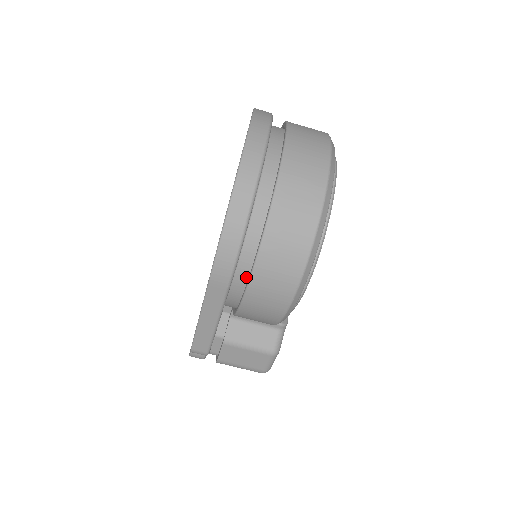
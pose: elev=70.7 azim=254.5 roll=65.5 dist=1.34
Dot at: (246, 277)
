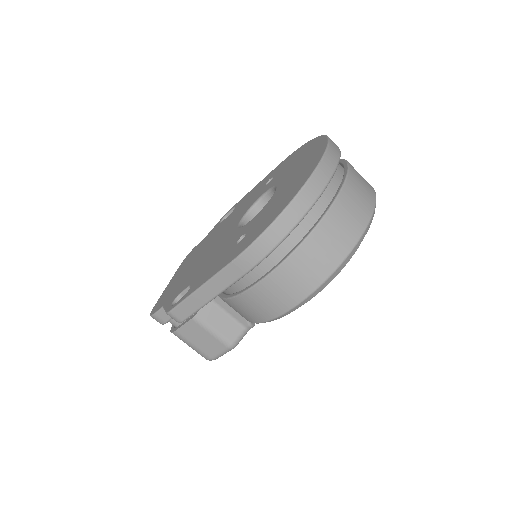
Dot at: (263, 272)
